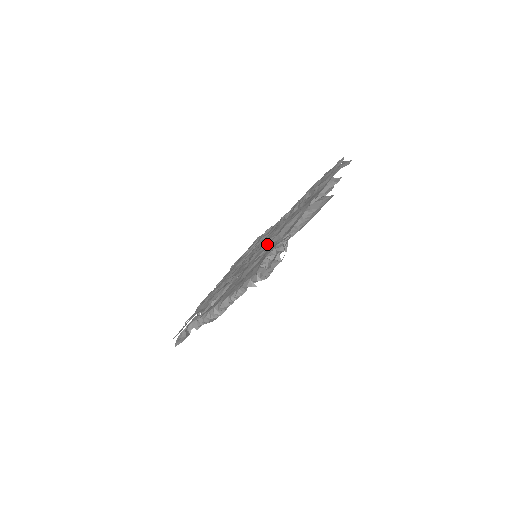
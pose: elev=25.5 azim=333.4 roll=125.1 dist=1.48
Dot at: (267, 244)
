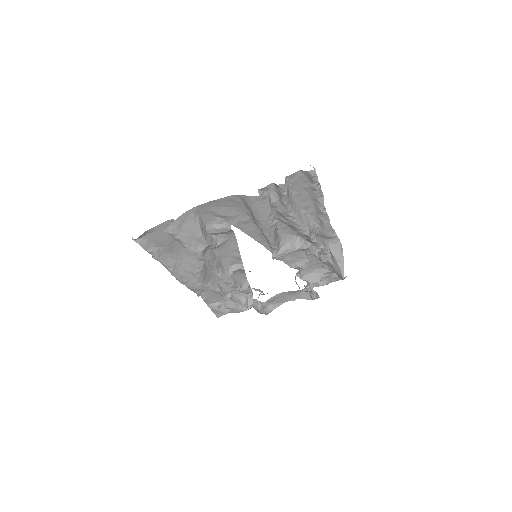
Dot at: occluded
